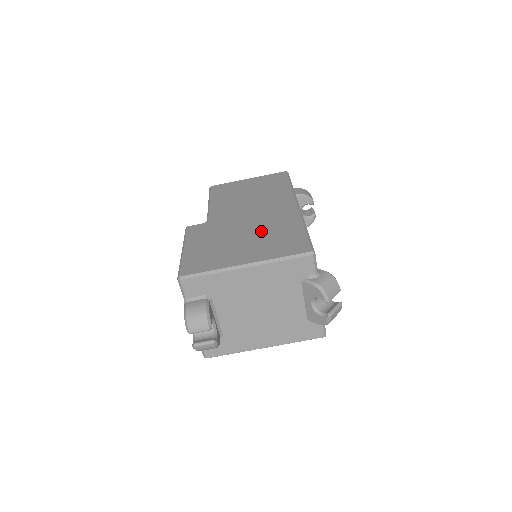
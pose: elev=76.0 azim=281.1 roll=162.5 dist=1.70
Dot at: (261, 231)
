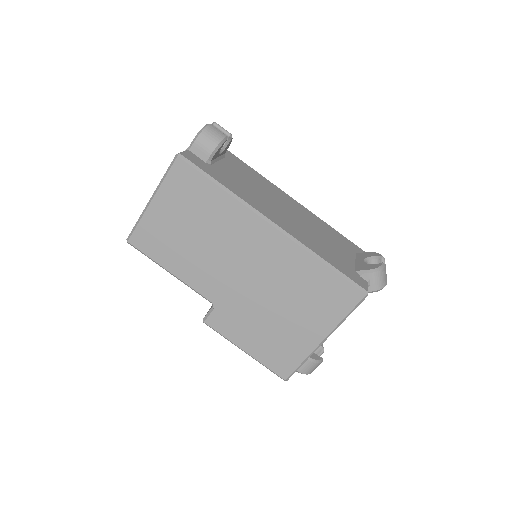
Dot at: (287, 292)
